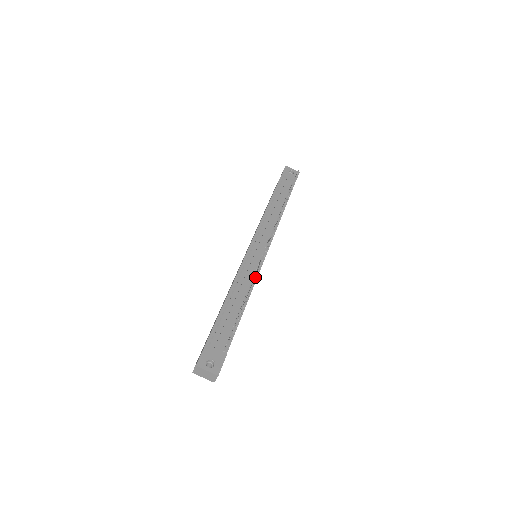
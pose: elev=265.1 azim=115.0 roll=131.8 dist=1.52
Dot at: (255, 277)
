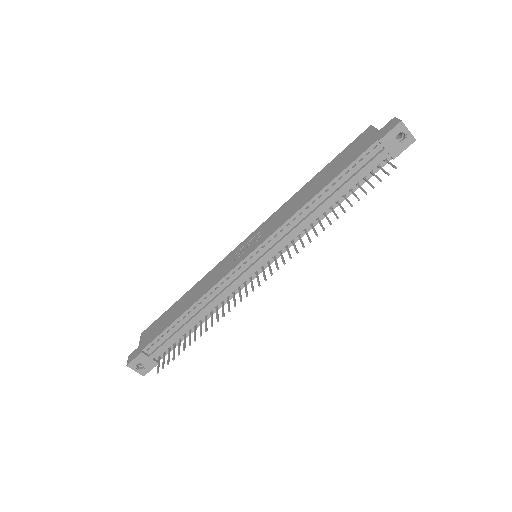
Dot at: (217, 320)
